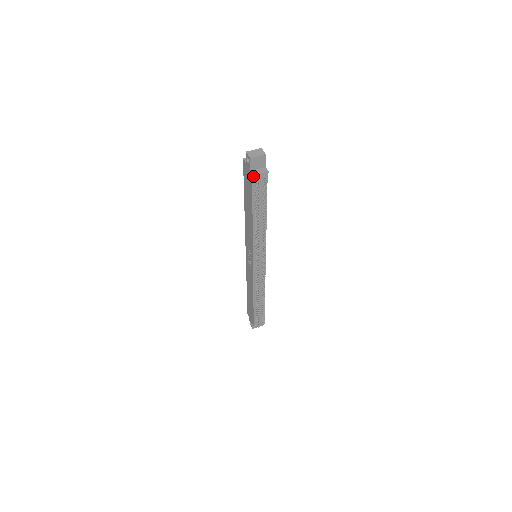
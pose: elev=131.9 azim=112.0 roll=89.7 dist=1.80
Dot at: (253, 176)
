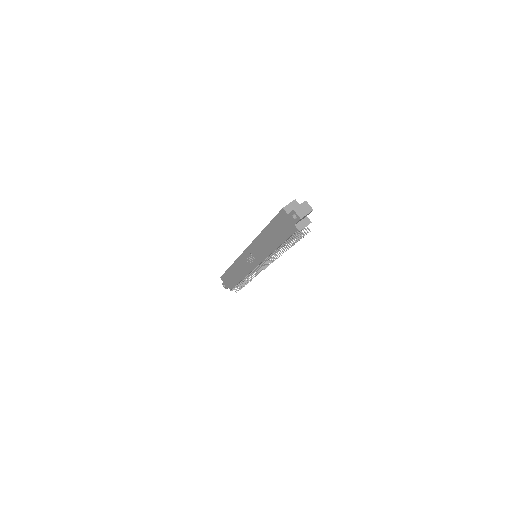
Dot at: (299, 231)
